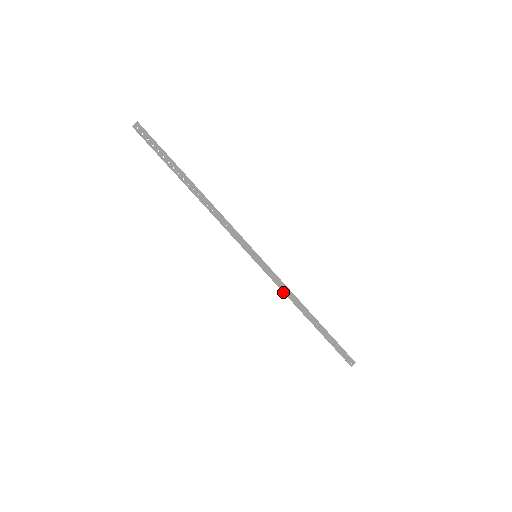
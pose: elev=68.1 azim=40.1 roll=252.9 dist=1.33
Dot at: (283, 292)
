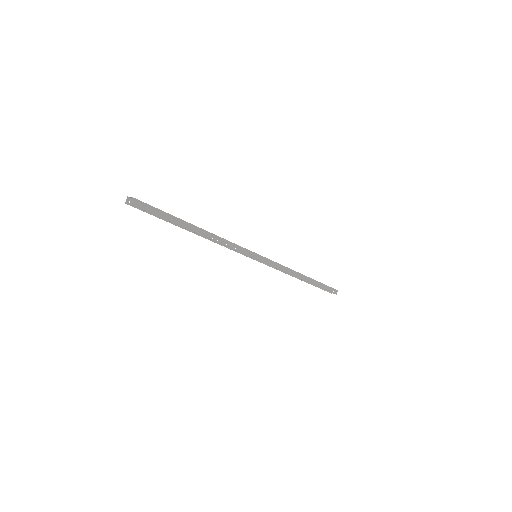
Dot at: occluded
